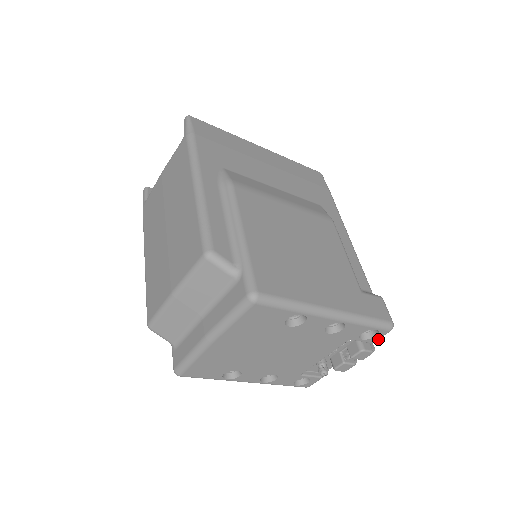
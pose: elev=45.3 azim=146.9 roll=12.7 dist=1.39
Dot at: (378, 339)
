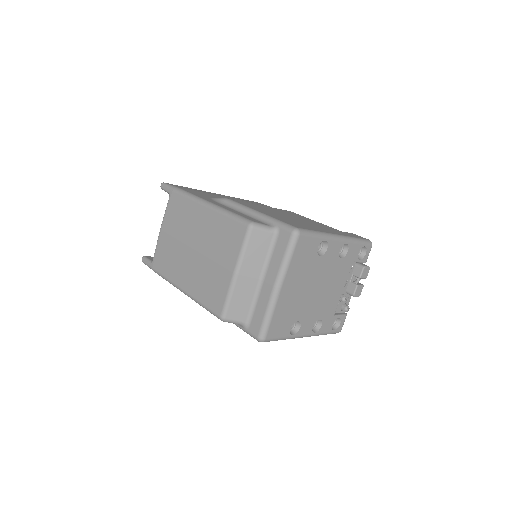
Dot at: (367, 257)
